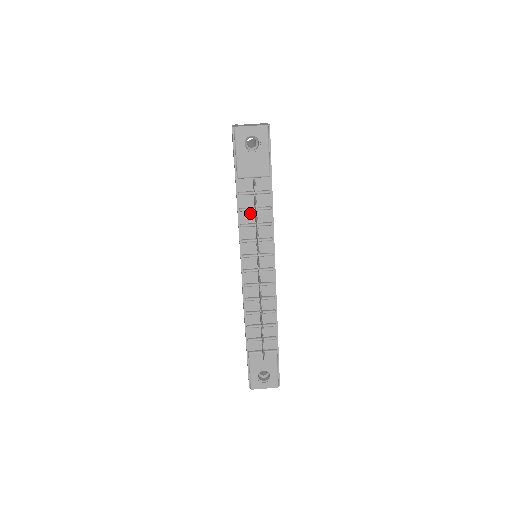
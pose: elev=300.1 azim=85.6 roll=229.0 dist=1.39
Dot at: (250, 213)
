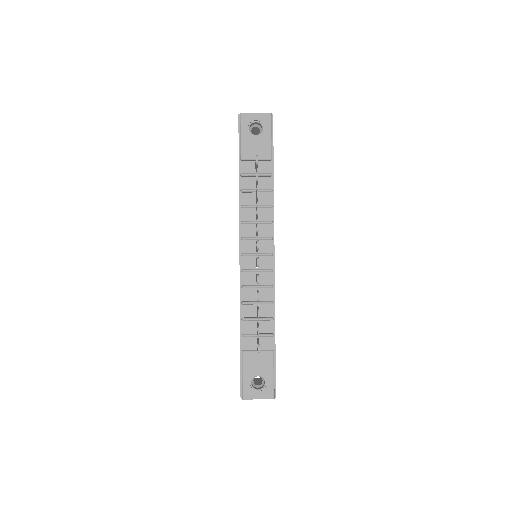
Dot at: (251, 195)
